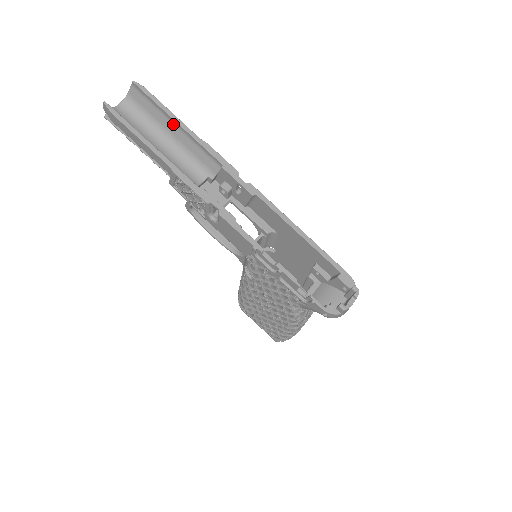
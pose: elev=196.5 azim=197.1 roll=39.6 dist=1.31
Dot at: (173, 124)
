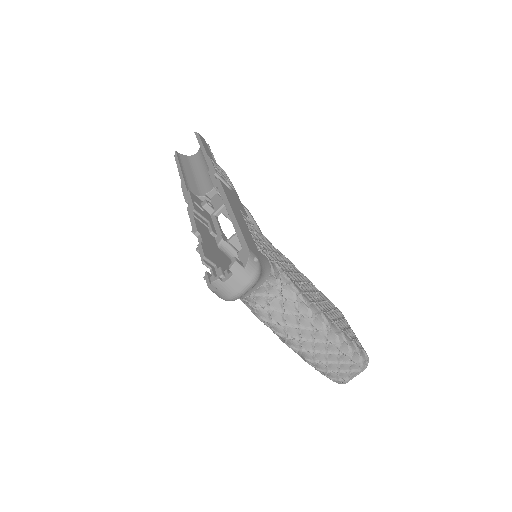
Dot at: occluded
